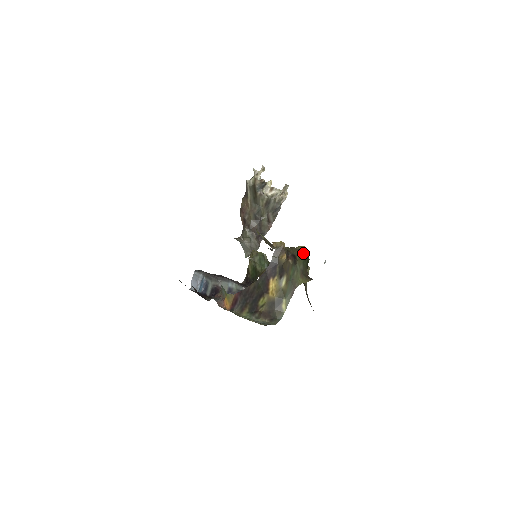
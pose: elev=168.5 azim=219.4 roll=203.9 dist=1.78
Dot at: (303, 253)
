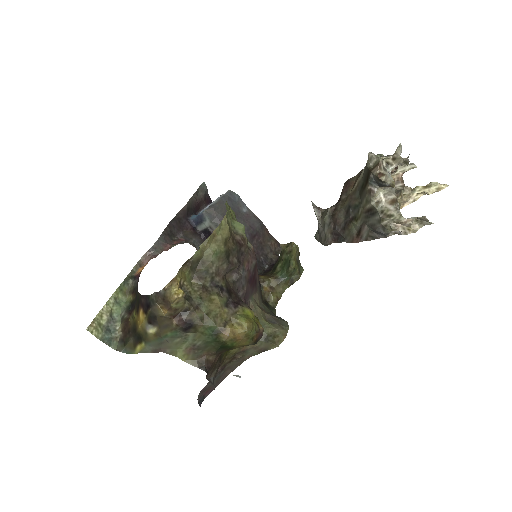
Dot at: (221, 333)
